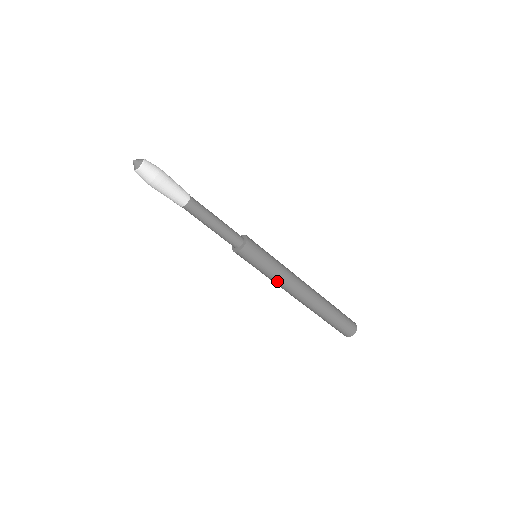
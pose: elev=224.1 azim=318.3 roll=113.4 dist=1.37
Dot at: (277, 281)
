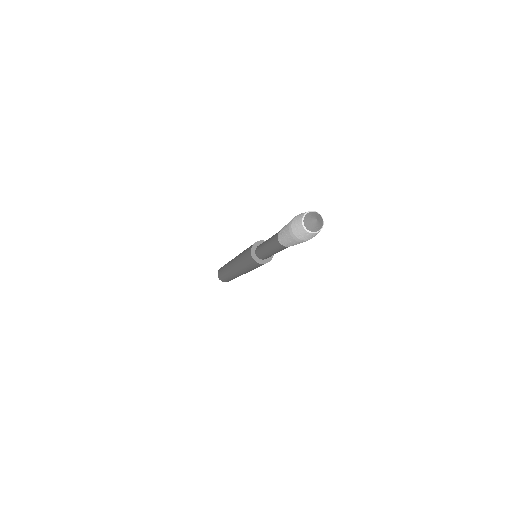
Dot at: occluded
